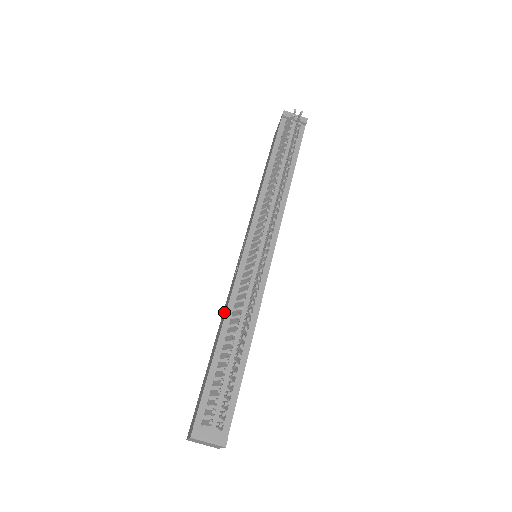
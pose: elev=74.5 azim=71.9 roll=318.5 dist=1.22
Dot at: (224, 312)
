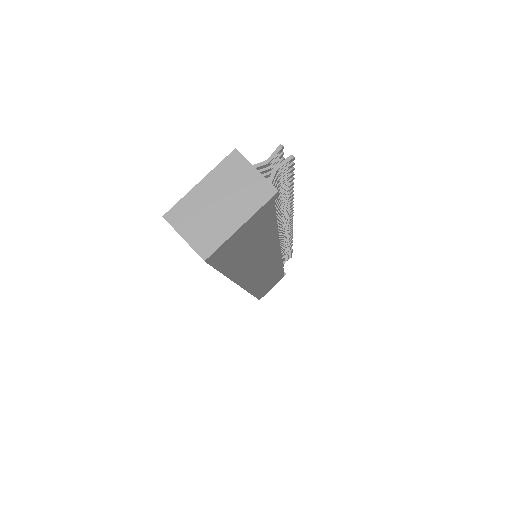
Dot at: occluded
